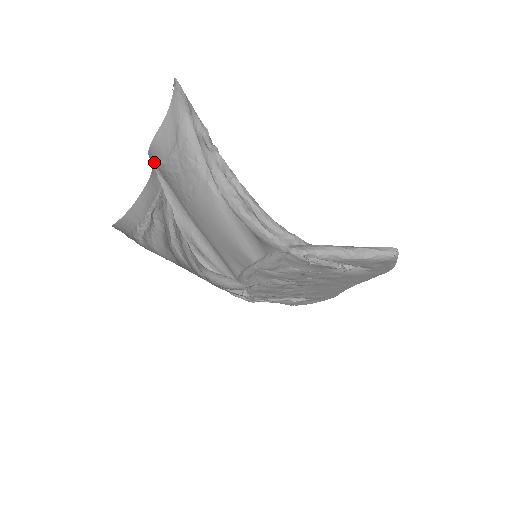
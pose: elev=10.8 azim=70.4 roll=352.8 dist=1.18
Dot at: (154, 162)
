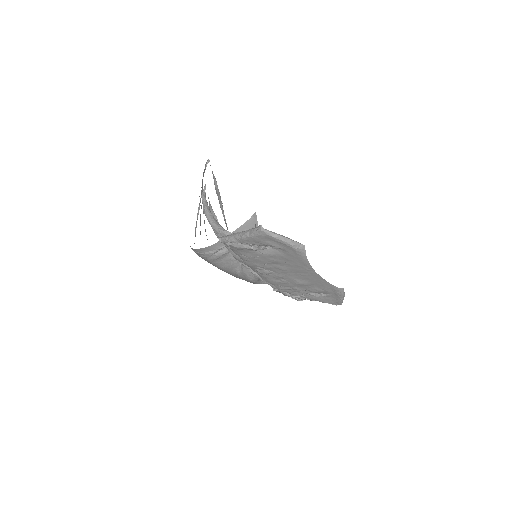
Dot at: occluded
